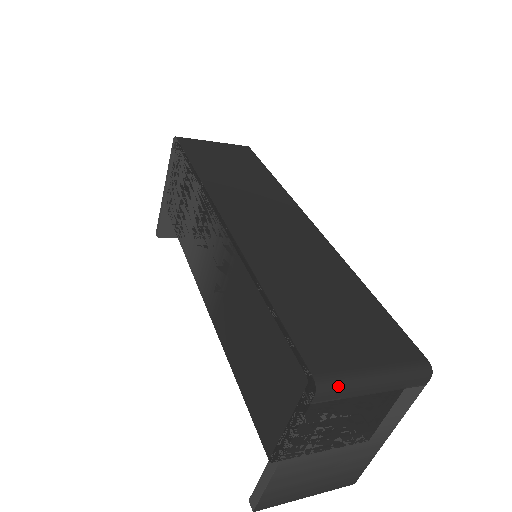
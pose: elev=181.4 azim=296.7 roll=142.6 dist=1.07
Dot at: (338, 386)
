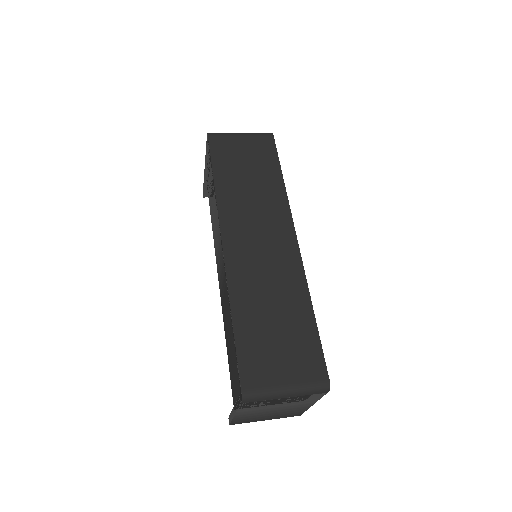
Dot at: (257, 397)
